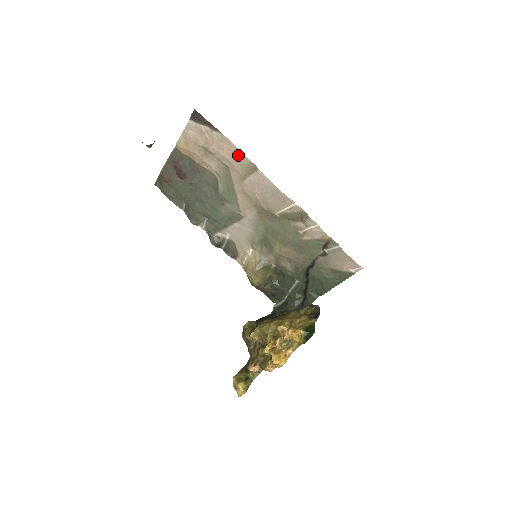
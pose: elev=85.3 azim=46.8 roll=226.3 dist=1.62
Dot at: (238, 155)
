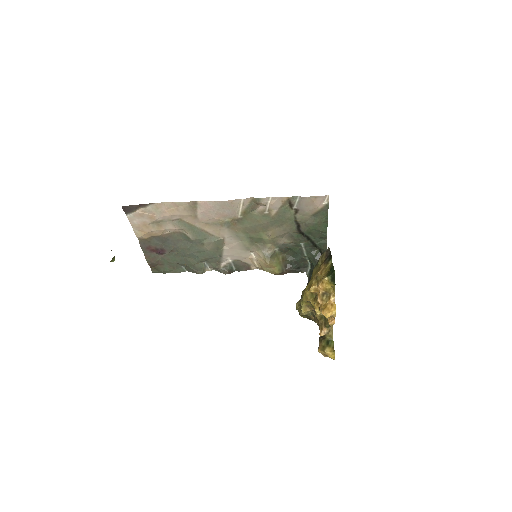
Dot at: (176, 206)
